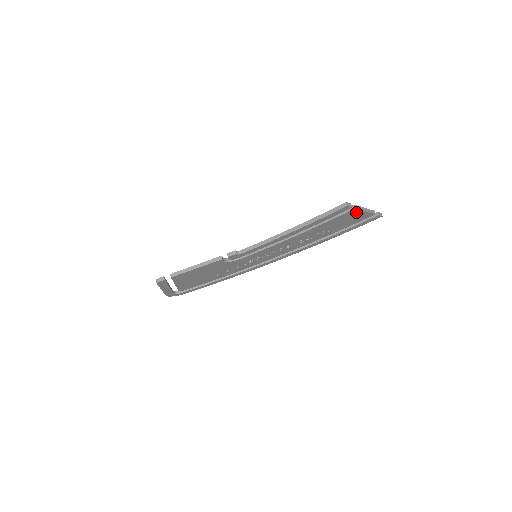
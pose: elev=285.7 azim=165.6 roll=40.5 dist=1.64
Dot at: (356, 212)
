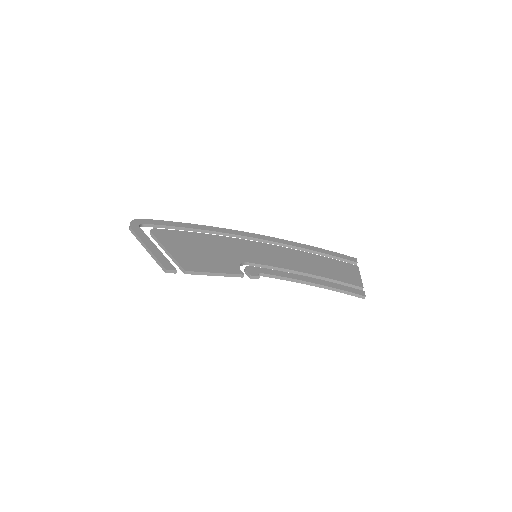
Dot at: occluded
